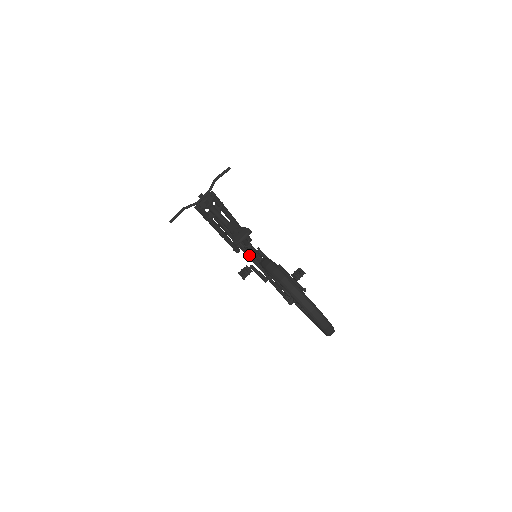
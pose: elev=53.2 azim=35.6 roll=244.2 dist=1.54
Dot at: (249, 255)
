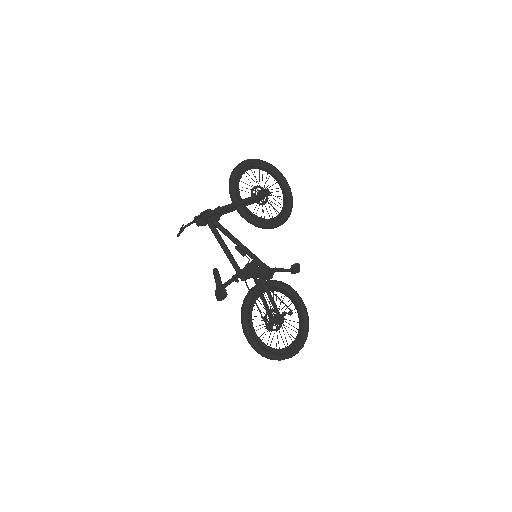
Dot at: occluded
